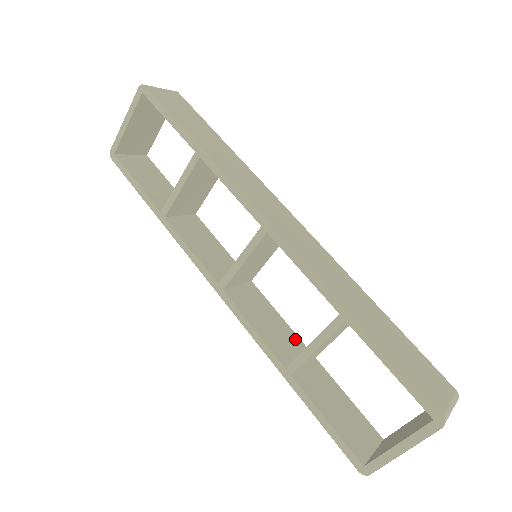
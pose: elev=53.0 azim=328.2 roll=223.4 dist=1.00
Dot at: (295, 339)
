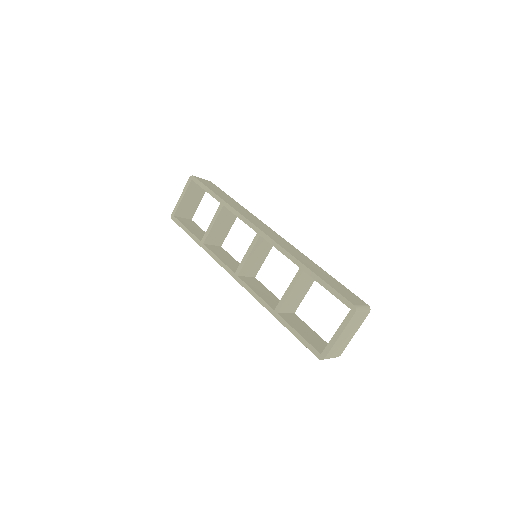
Dot at: occluded
